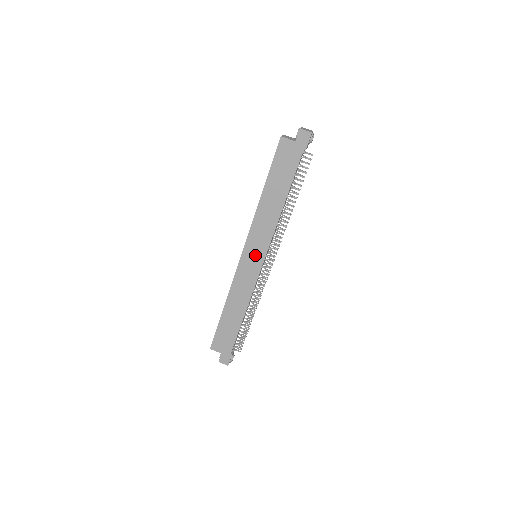
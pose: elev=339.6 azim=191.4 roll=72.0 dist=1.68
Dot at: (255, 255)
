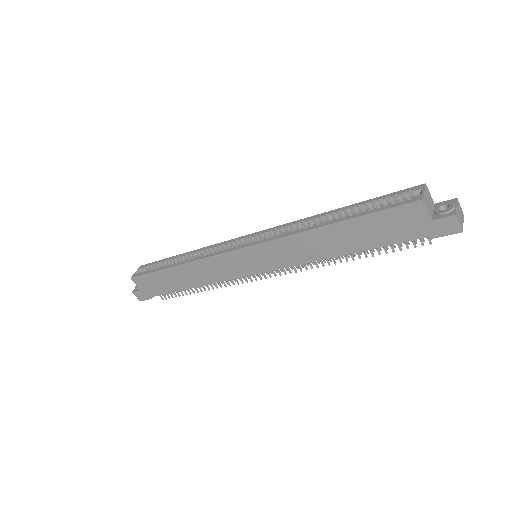
Dot at: (256, 261)
